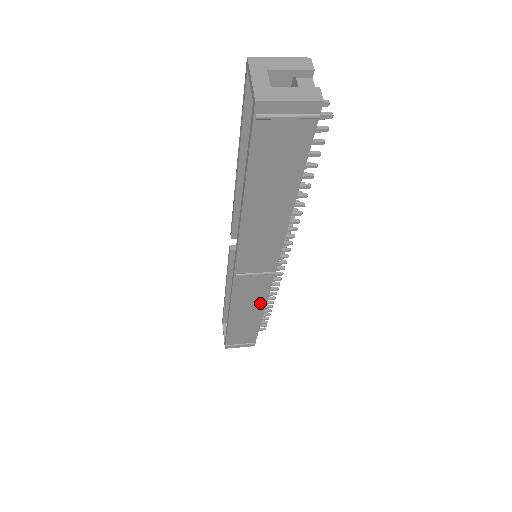
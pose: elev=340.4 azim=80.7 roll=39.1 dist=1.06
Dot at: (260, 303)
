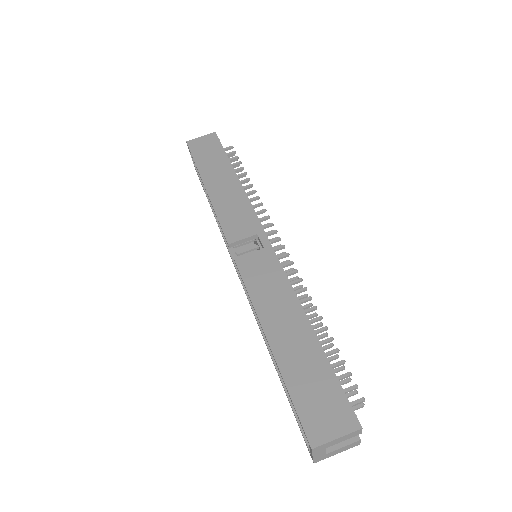
Dot at: occluded
